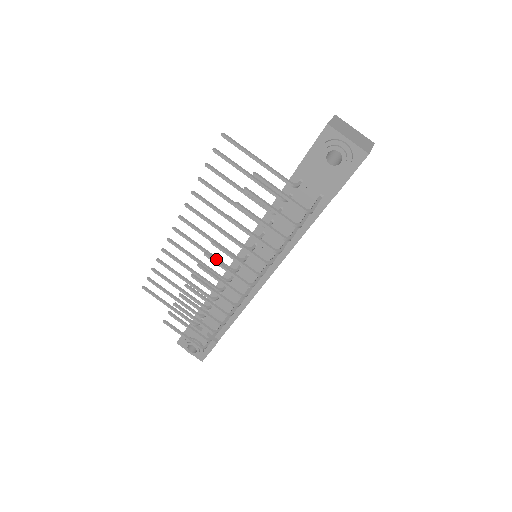
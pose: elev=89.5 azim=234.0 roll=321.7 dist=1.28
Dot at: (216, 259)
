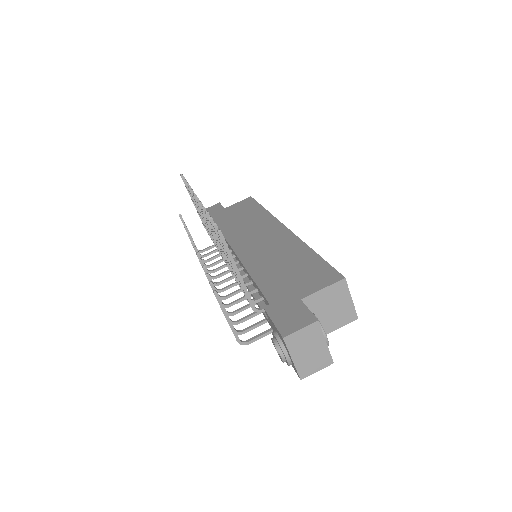
Dot at: occluded
